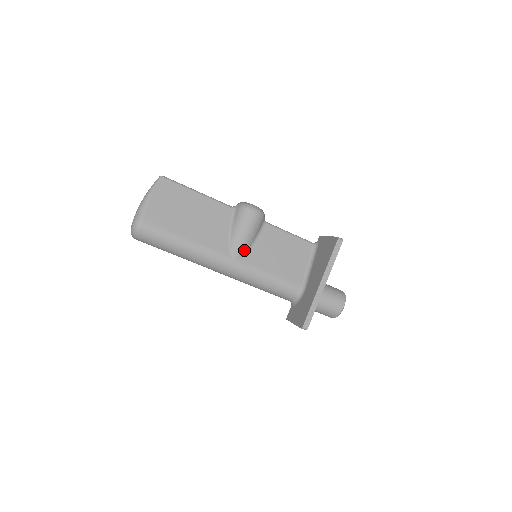
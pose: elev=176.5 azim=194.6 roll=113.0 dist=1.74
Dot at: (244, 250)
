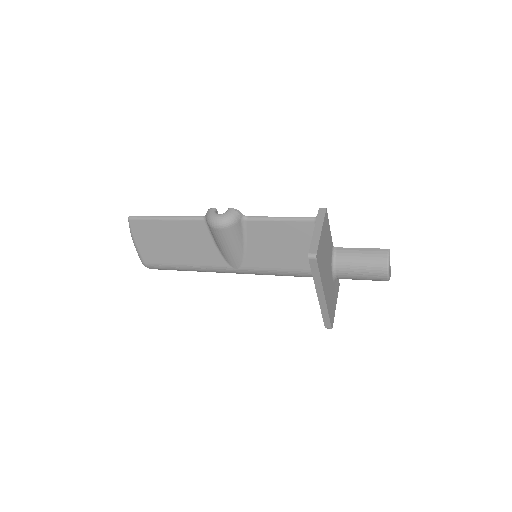
Dot at: (239, 258)
